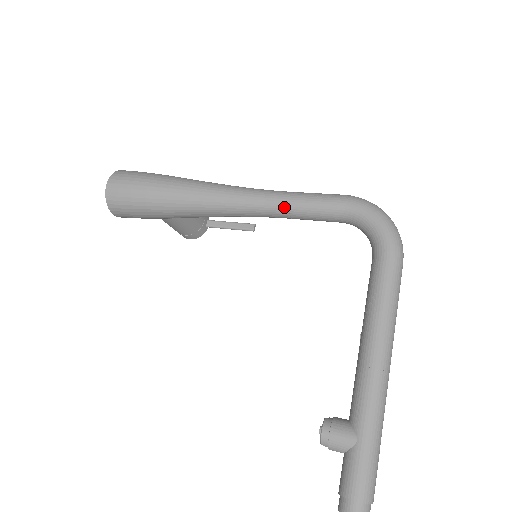
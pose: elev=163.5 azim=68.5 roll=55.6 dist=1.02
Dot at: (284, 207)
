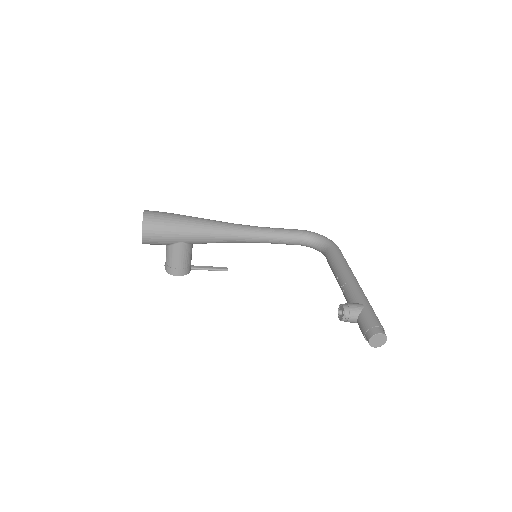
Dot at: (269, 232)
